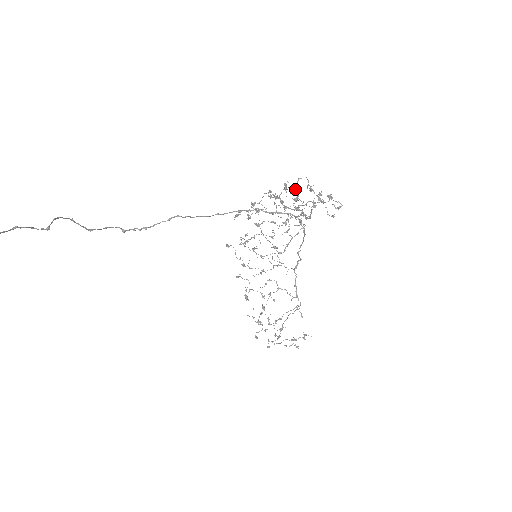
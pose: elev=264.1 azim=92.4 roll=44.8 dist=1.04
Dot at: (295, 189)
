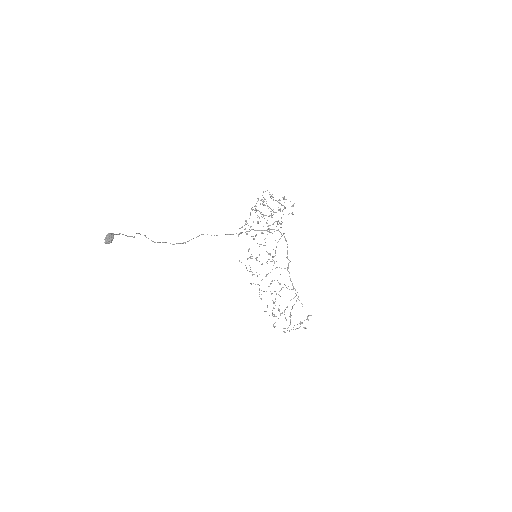
Dot at: occluded
